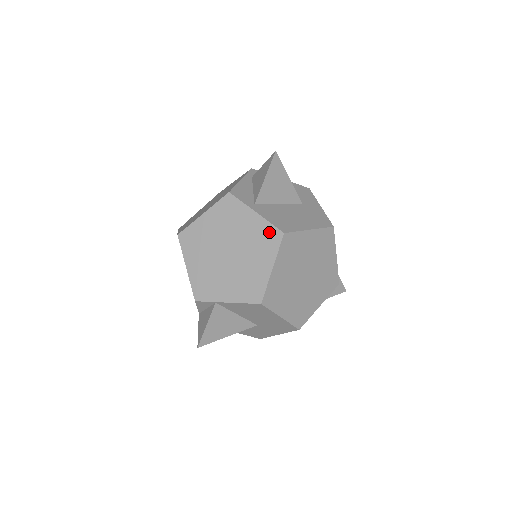
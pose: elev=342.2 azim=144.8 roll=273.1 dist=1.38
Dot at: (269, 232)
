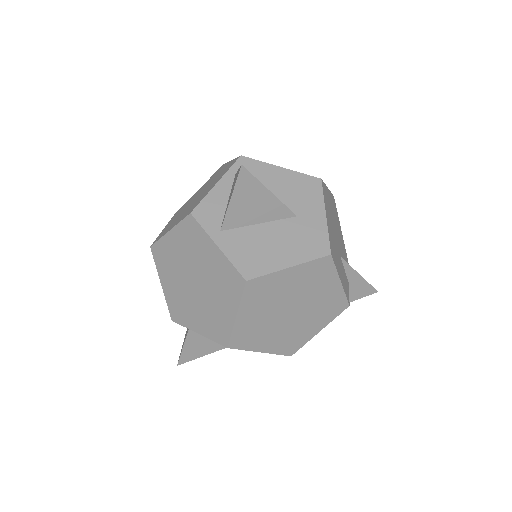
Dot at: (231, 274)
